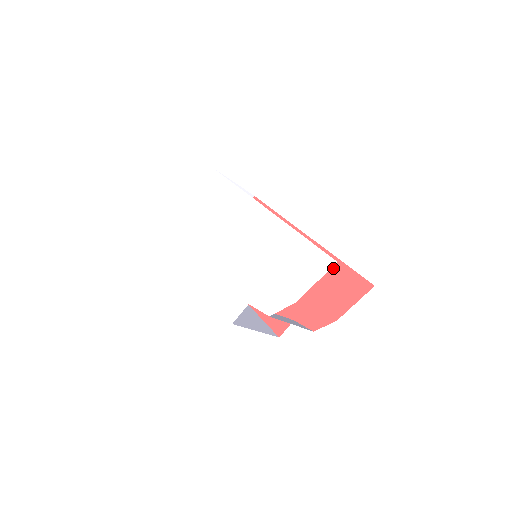
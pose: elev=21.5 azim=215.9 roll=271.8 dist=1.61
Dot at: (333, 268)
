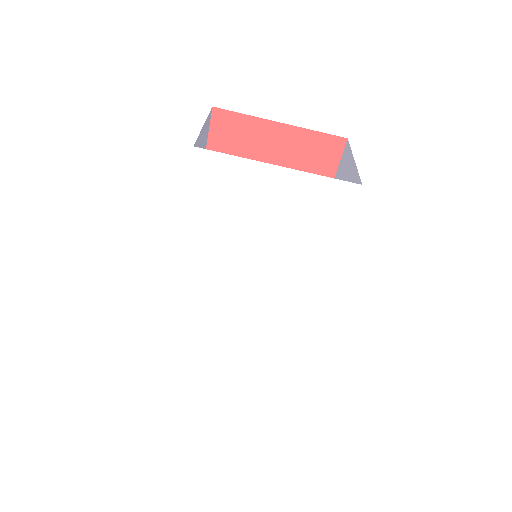
Dot at: occluded
